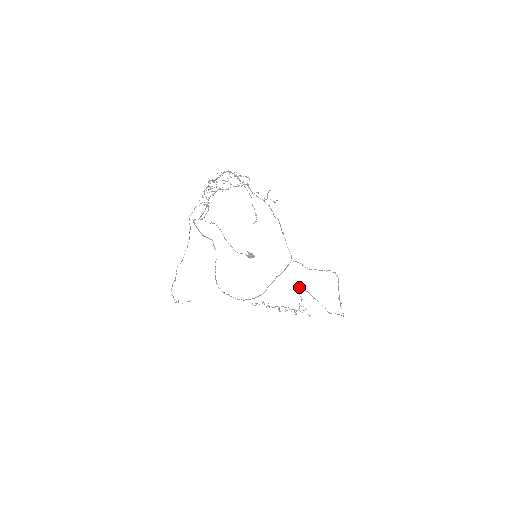
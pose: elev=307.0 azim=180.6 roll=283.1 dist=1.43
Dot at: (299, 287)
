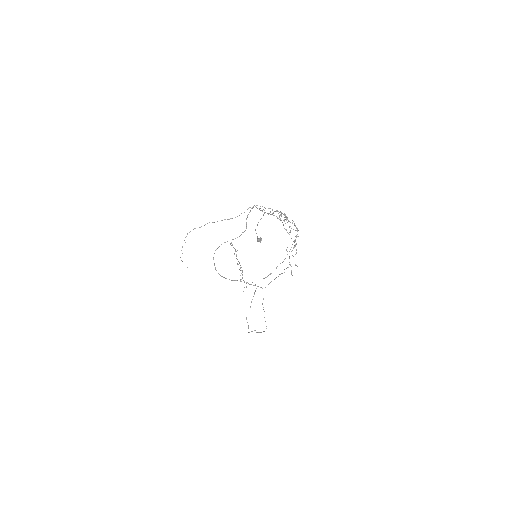
Dot at: occluded
